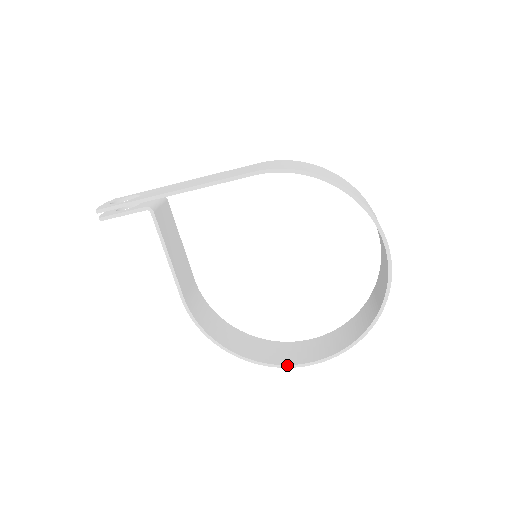
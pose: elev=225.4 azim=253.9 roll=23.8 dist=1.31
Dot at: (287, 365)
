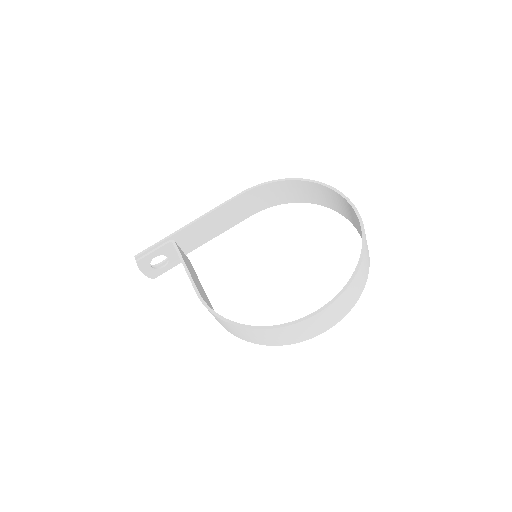
Dot at: (302, 318)
